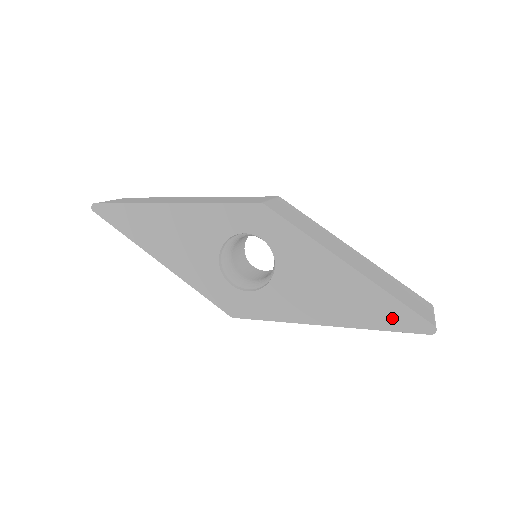
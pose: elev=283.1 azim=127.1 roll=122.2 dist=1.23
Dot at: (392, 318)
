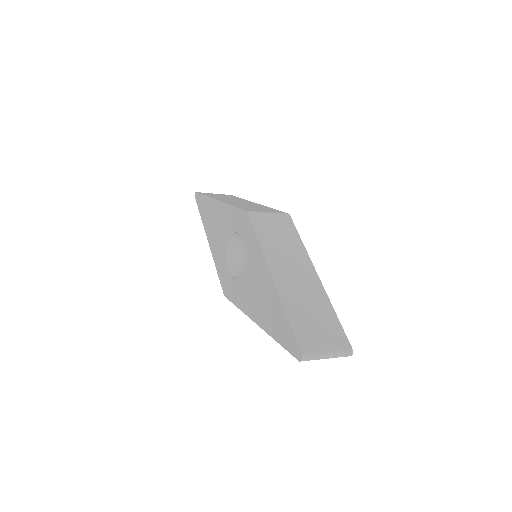
Dot at: (283, 334)
